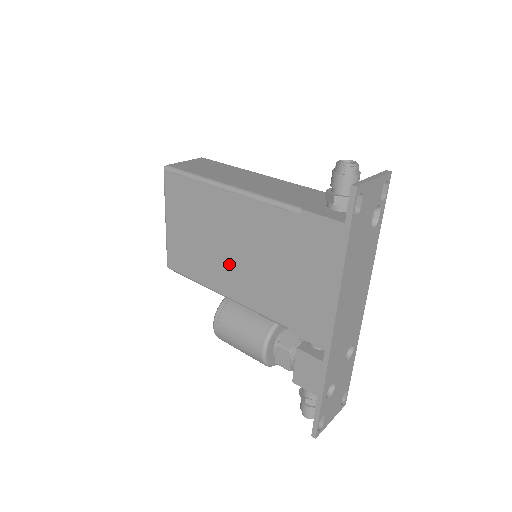
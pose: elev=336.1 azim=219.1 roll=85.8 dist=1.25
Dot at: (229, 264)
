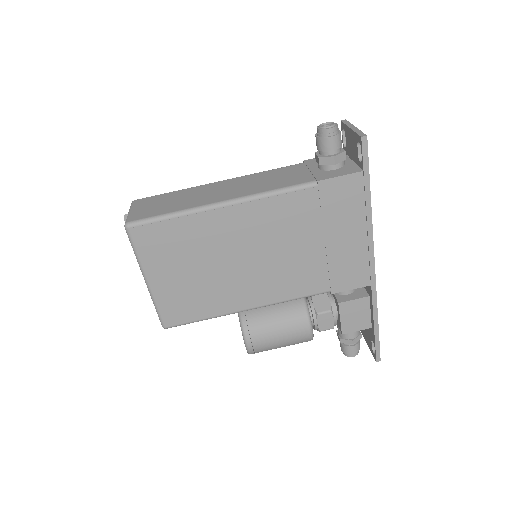
Dot at: (249, 275)
